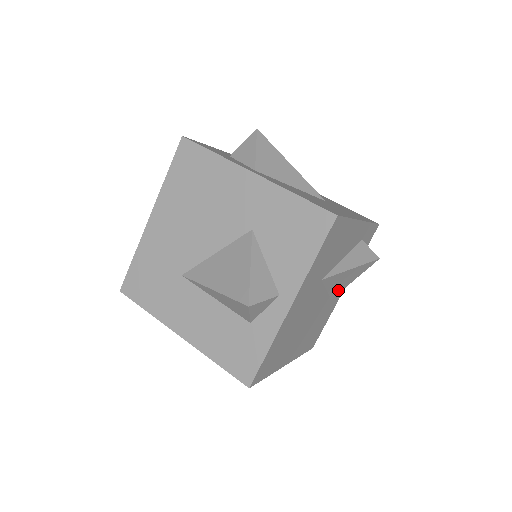
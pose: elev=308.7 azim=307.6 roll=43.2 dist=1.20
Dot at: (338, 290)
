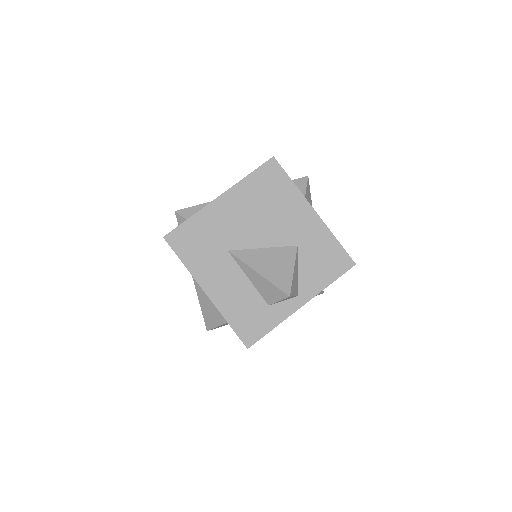
Dot at: occluded
